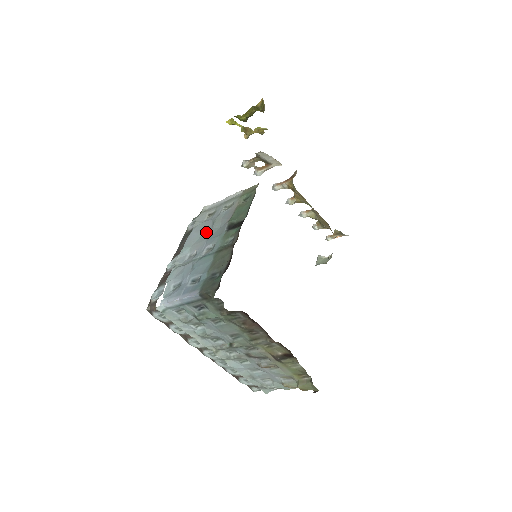
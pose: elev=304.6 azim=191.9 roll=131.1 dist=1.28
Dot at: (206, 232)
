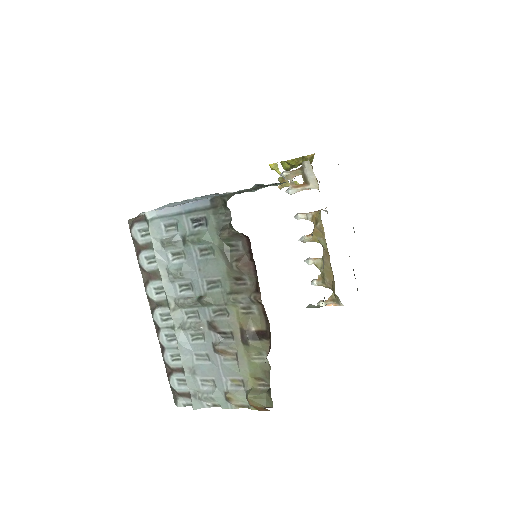
Dot at: occluded
